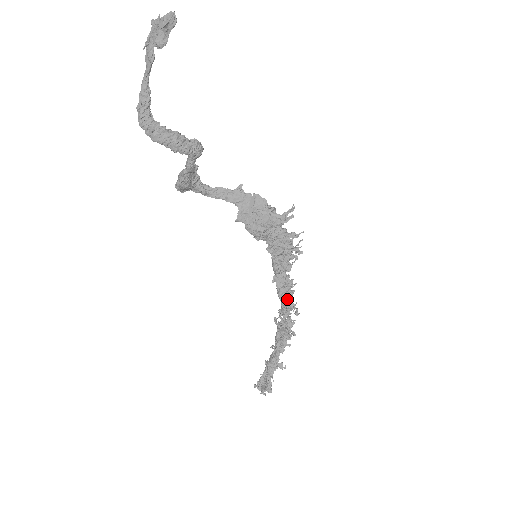
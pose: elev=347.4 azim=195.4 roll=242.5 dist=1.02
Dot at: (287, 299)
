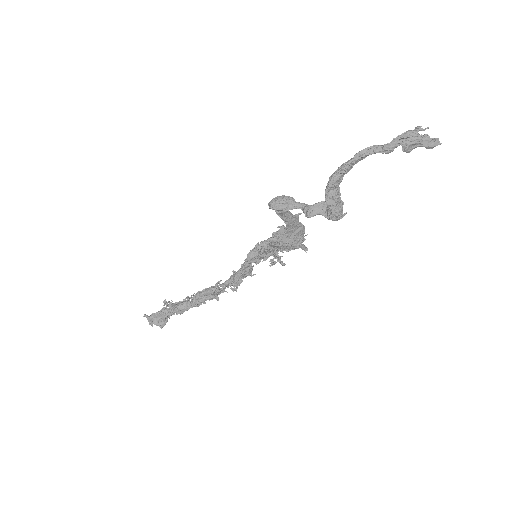
Dot at: (239, 281)
